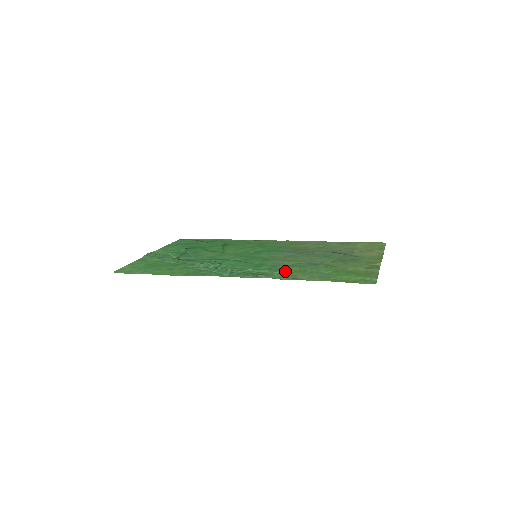
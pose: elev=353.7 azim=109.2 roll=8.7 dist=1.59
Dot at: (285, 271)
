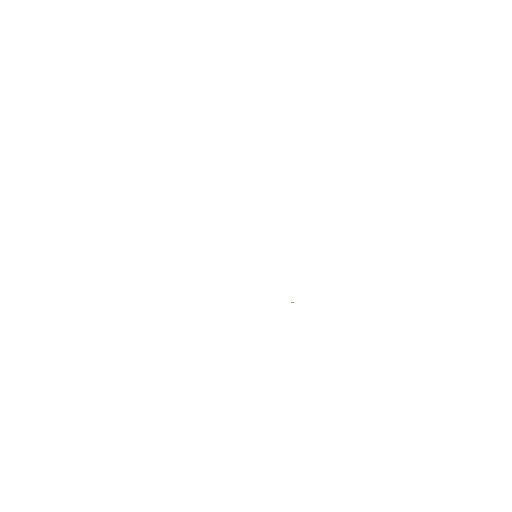
Dot at: occluded
